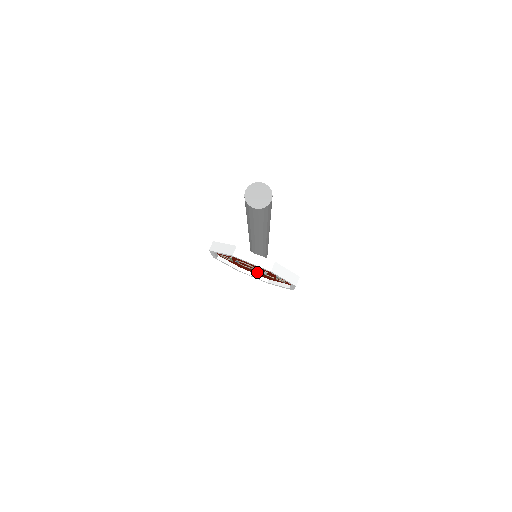
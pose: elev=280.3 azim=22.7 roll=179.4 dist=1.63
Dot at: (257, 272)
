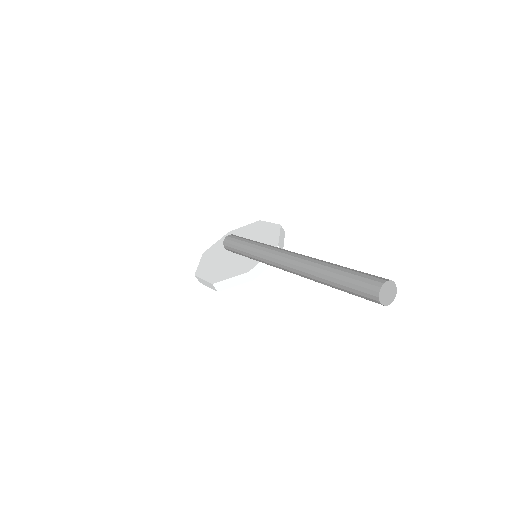
Dot at: occluded
